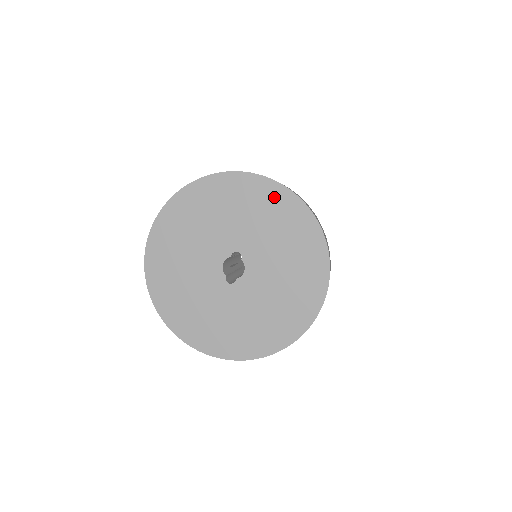
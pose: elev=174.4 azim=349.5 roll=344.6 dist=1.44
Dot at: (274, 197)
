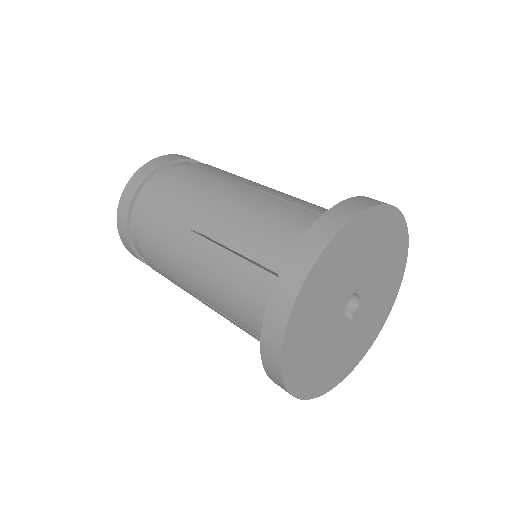
Dot at: (382, 220)
